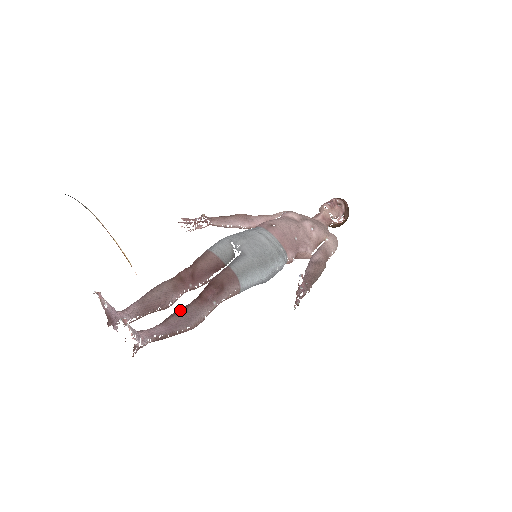
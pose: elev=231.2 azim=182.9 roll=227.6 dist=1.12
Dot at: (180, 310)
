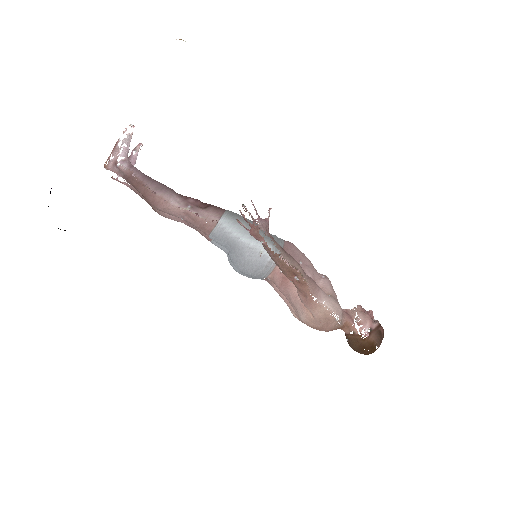
Dot at: occluded
